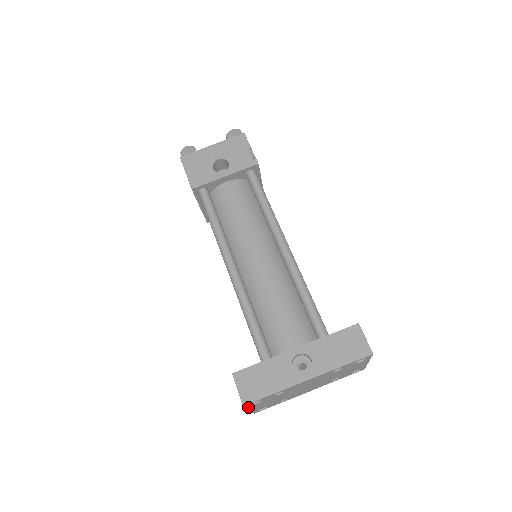
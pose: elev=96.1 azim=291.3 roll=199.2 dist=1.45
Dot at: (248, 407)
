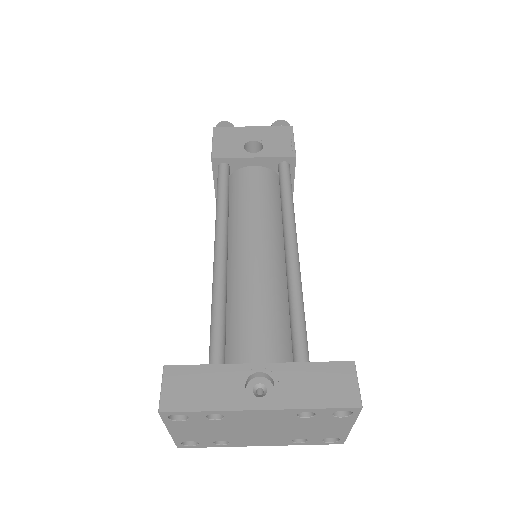
Dot at: (167, 422)
